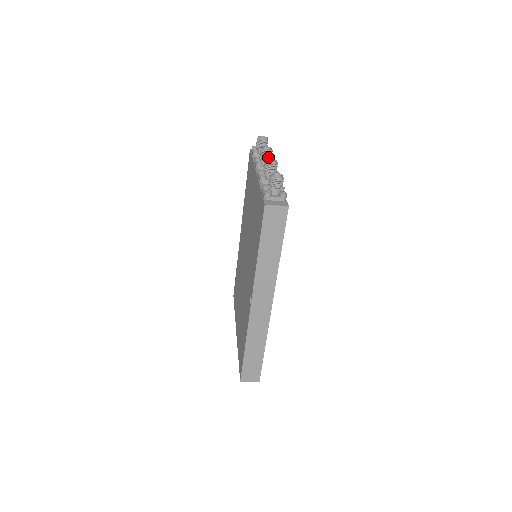
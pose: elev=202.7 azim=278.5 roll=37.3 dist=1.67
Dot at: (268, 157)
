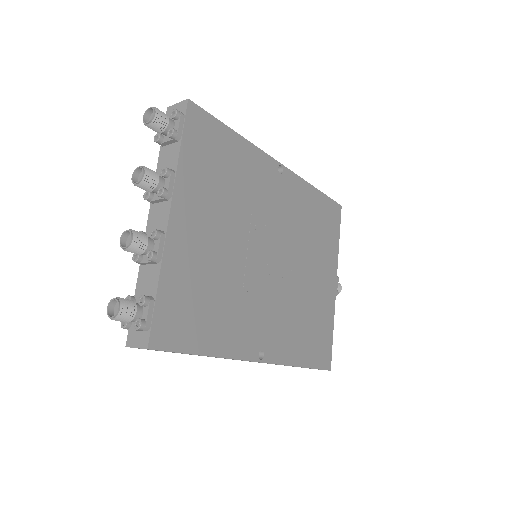
Dot at: (148, 188)
